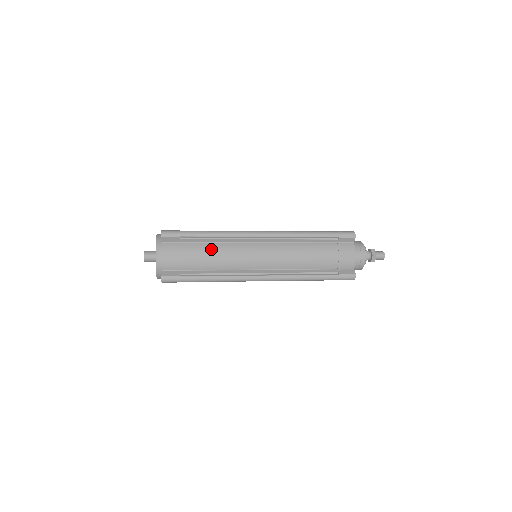
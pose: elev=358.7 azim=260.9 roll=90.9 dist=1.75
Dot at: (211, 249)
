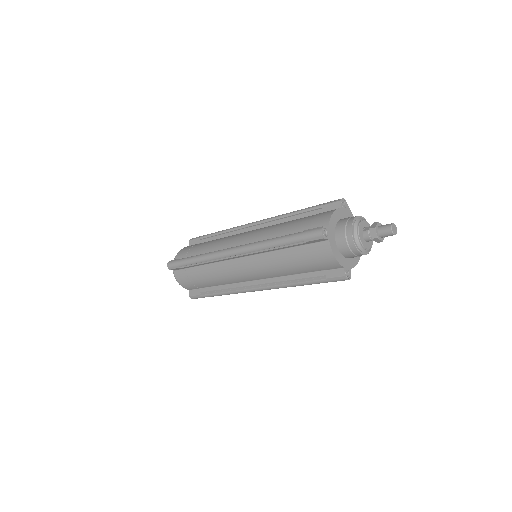
Dot at: (206, 272)
